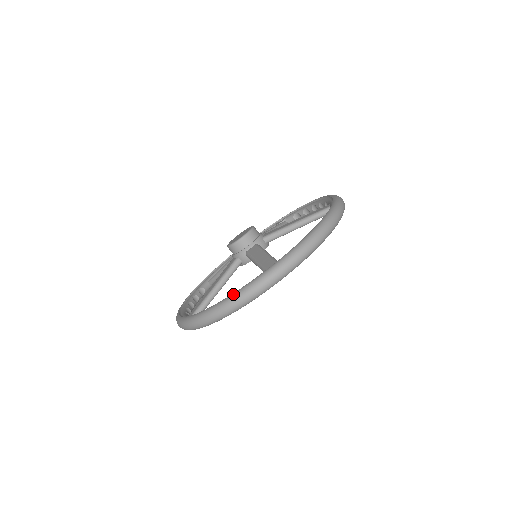
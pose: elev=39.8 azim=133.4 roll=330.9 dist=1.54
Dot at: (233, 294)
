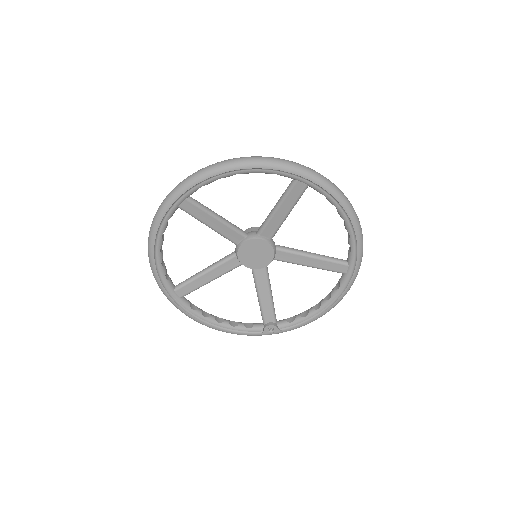
Dot at: occluded
